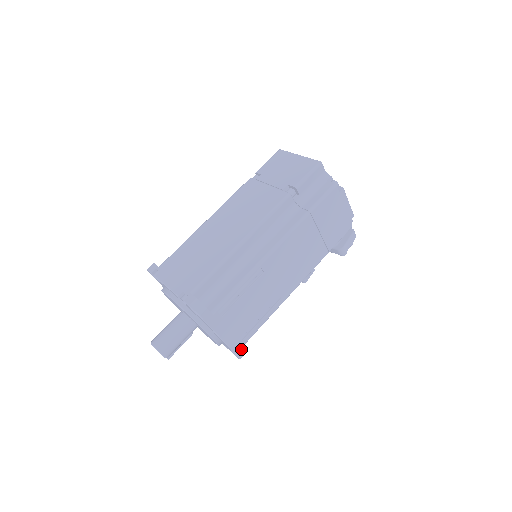
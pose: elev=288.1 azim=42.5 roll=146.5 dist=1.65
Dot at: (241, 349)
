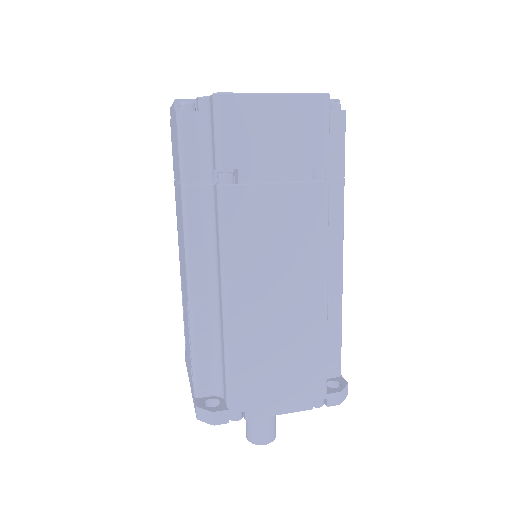
Dot at: occluded
